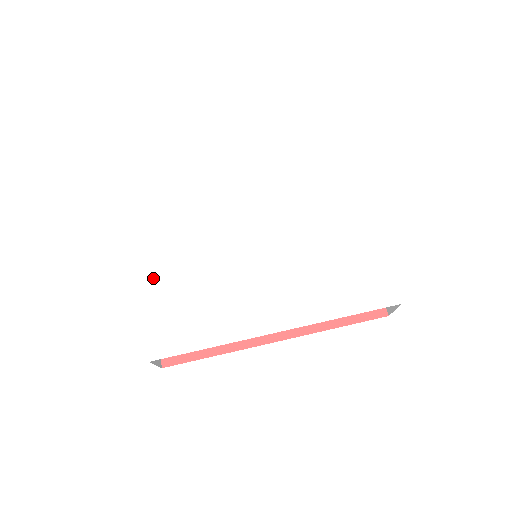
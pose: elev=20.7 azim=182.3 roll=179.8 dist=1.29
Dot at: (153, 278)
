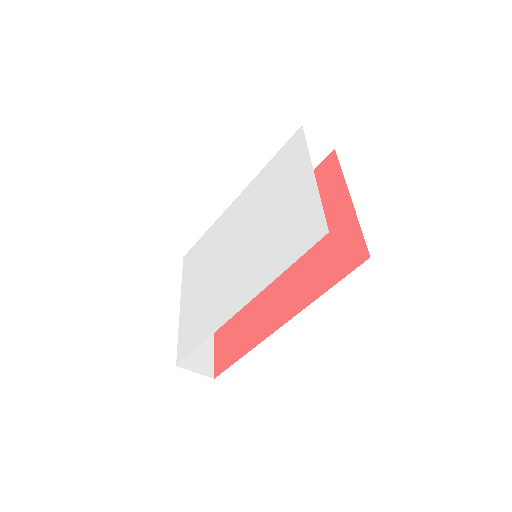
Dot at: (187, 303)
